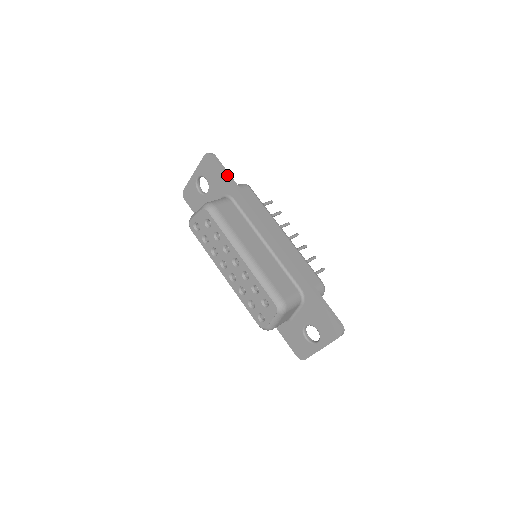
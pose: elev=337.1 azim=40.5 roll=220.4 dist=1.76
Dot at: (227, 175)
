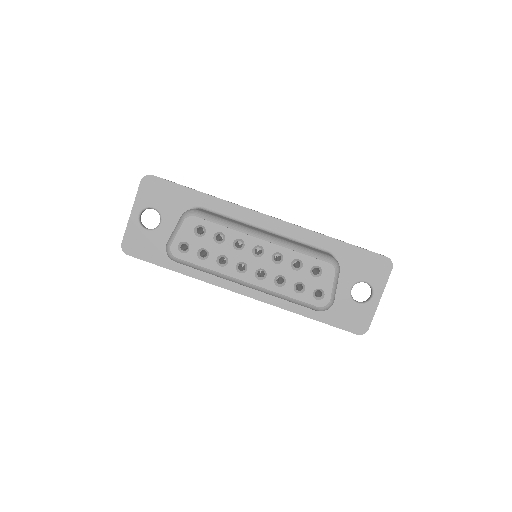
Dot at: (182, 185)
